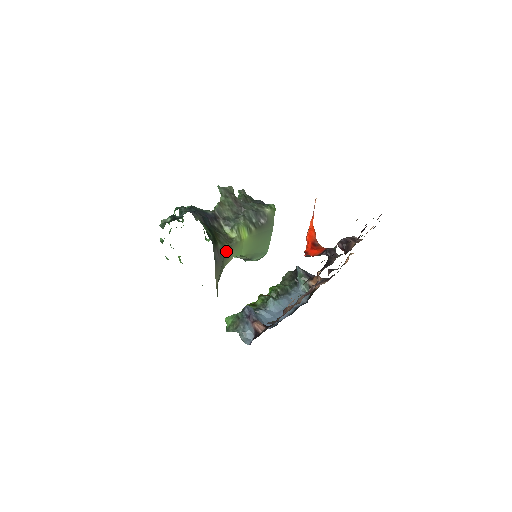
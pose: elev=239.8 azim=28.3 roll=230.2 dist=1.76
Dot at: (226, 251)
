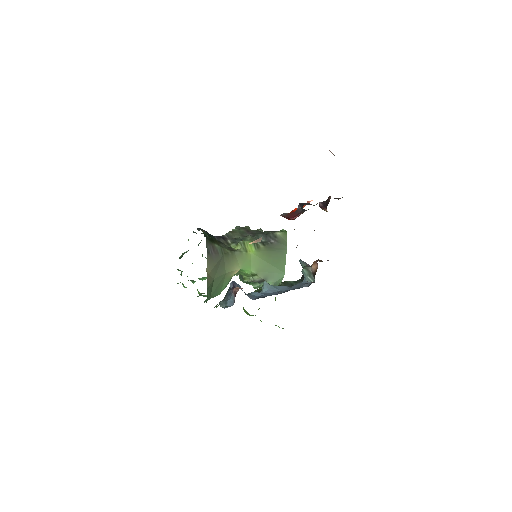
Dot at: (226, 255)
